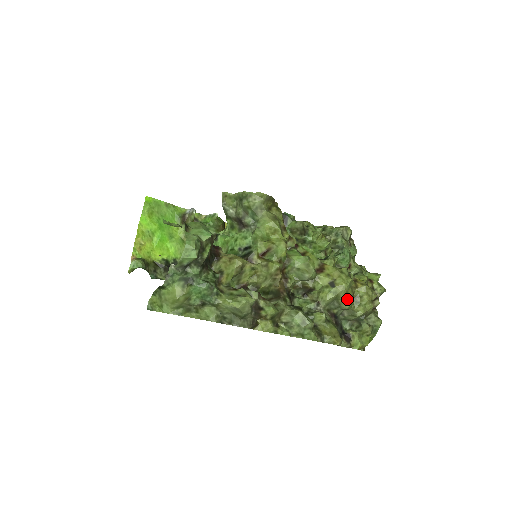
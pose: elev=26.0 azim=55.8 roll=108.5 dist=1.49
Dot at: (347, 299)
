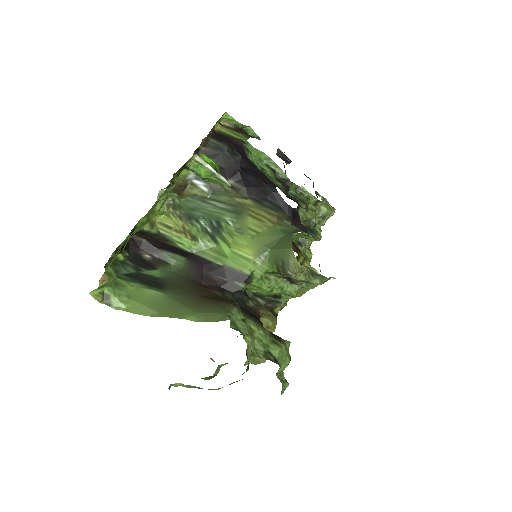
Dot at: occluded
